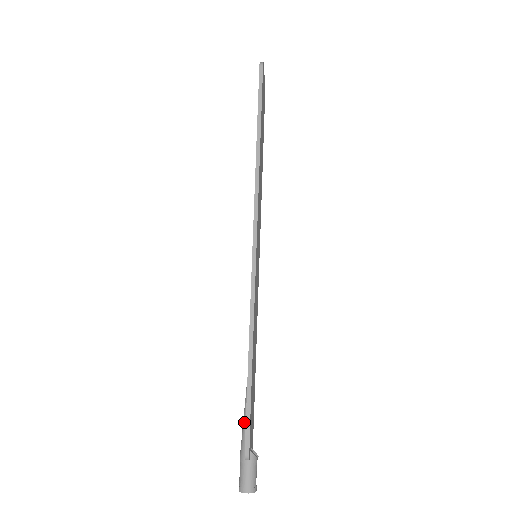
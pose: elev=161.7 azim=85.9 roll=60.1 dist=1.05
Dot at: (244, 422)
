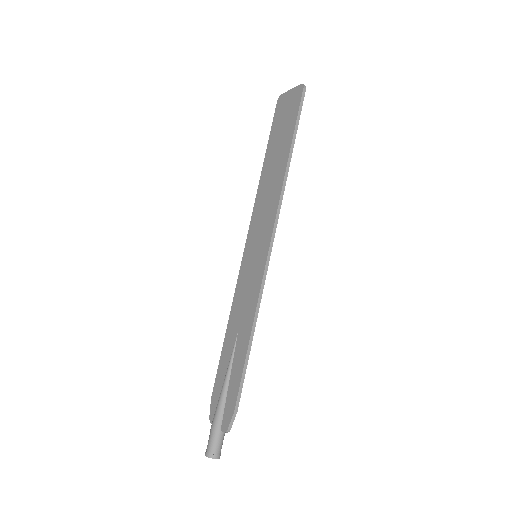
Dot at: (223, 399)
